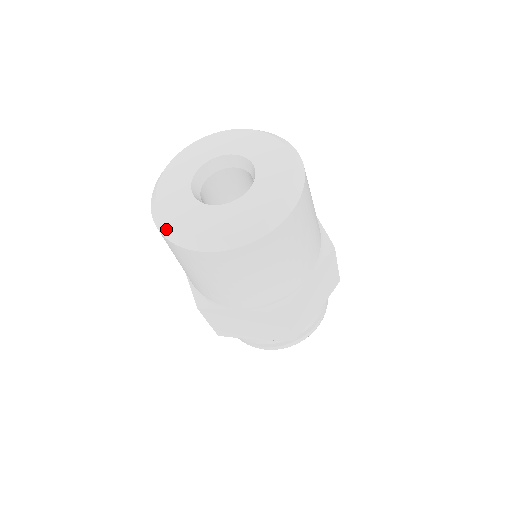
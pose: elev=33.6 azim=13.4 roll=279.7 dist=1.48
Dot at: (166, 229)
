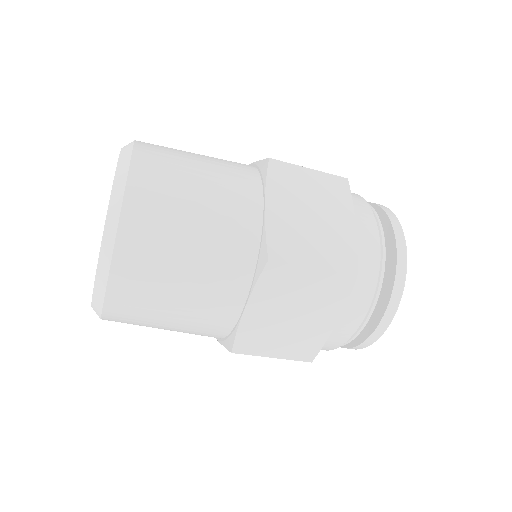
Dot at: (95, 310)
